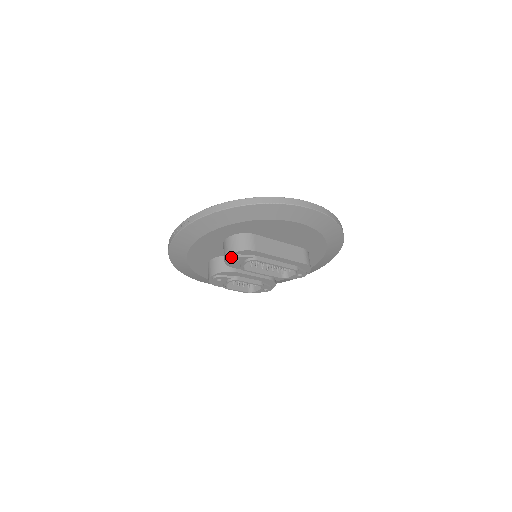
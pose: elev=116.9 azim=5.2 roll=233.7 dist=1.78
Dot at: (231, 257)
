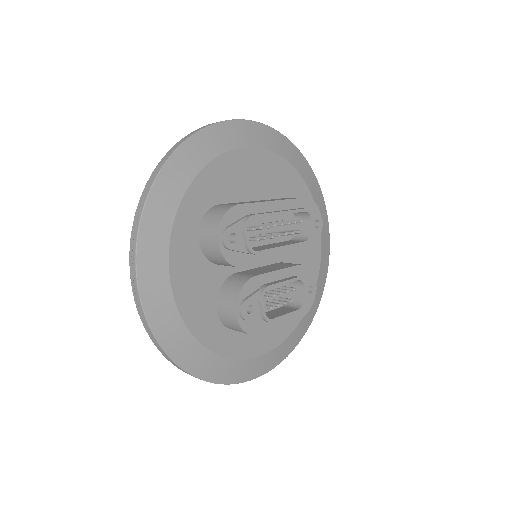
Dot at: (223, 236)
